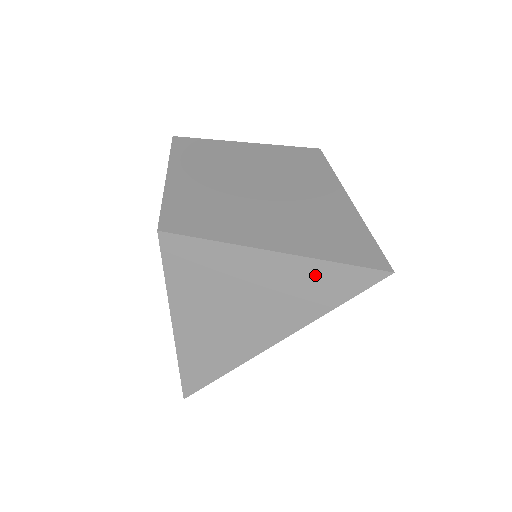
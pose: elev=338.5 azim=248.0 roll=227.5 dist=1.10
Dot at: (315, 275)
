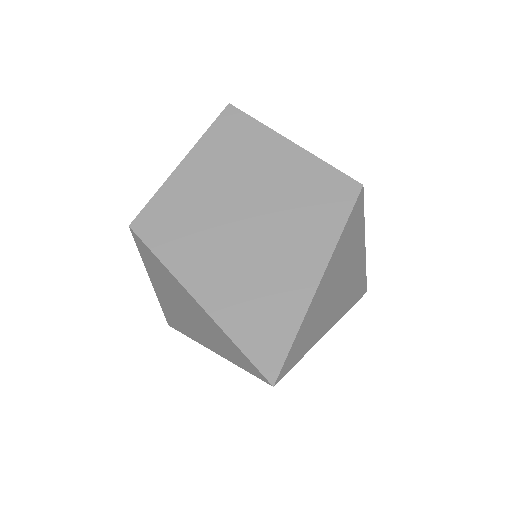
Dot at: (223, 337)
